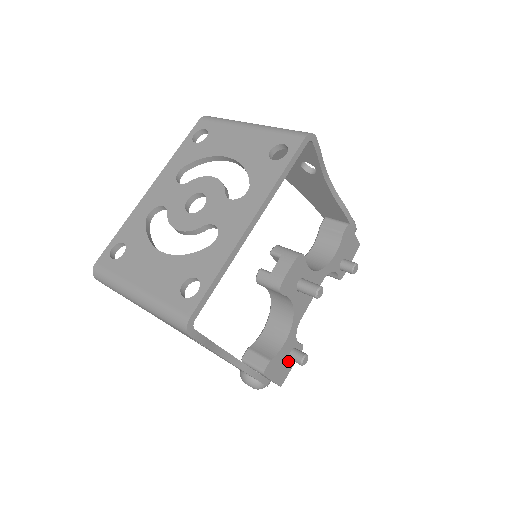
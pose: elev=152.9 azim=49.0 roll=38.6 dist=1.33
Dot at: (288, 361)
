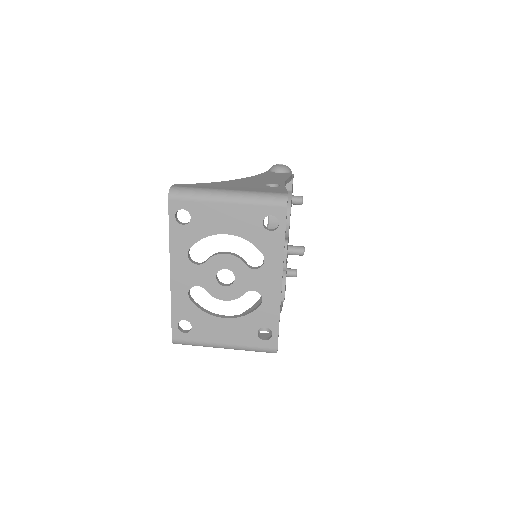
Dot at: occluded
